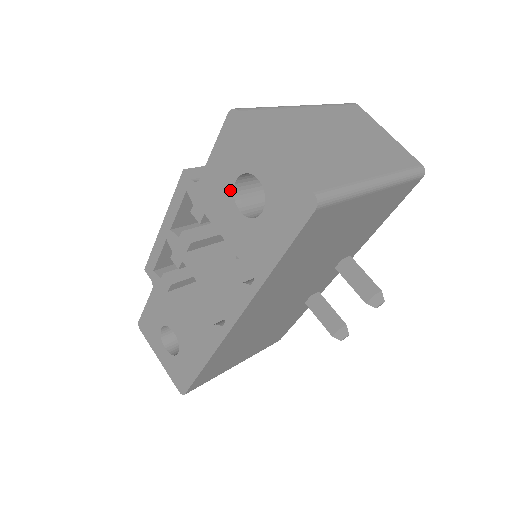
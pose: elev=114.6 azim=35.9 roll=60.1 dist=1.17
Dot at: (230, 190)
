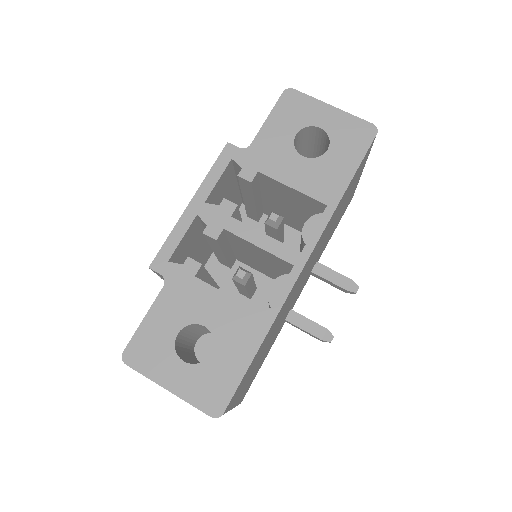
Dot at: (290, 143)
